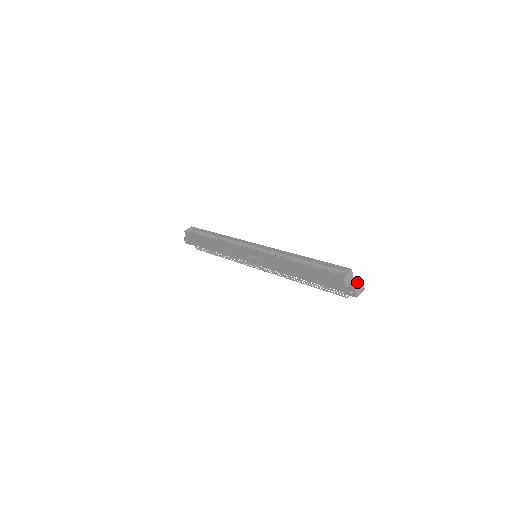
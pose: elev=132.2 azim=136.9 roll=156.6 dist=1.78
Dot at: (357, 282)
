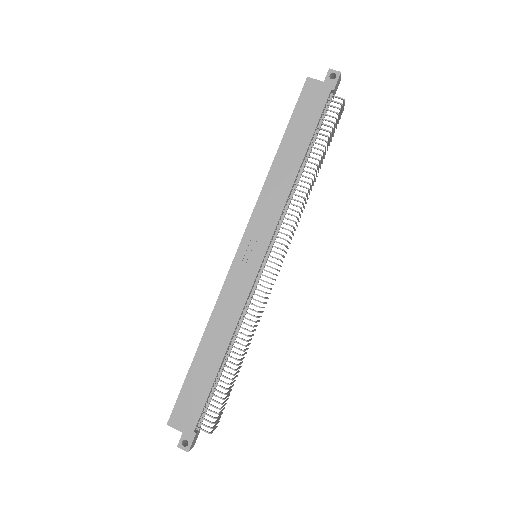
Dot at: occluded
